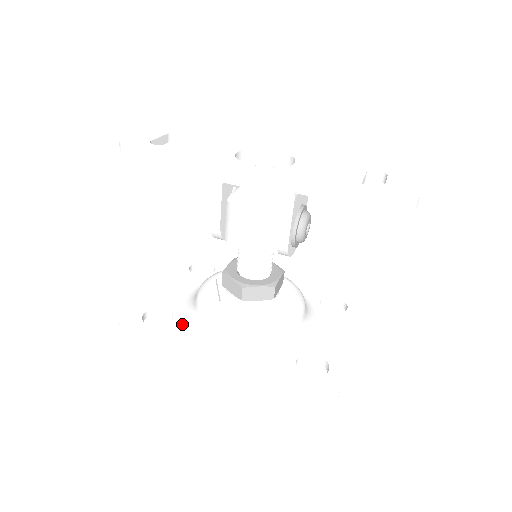
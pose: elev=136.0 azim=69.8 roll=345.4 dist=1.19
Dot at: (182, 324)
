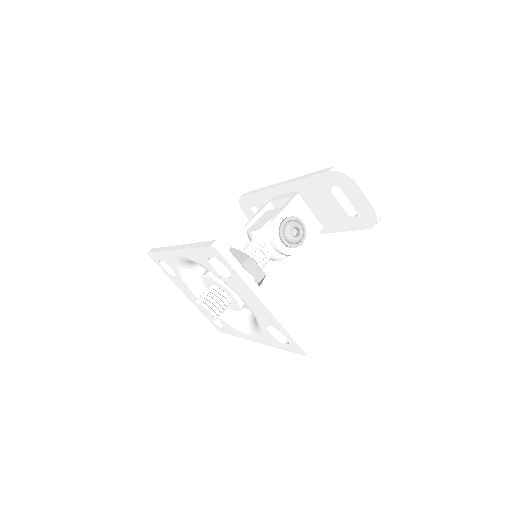
Dot at: occluded
